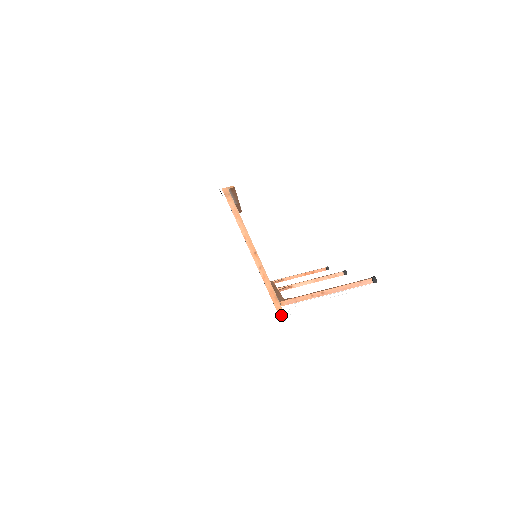
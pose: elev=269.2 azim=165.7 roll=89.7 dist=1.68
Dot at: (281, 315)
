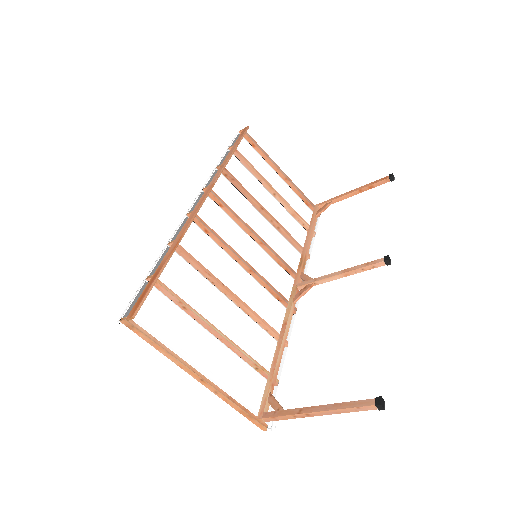
Dot at: (263, 429)
